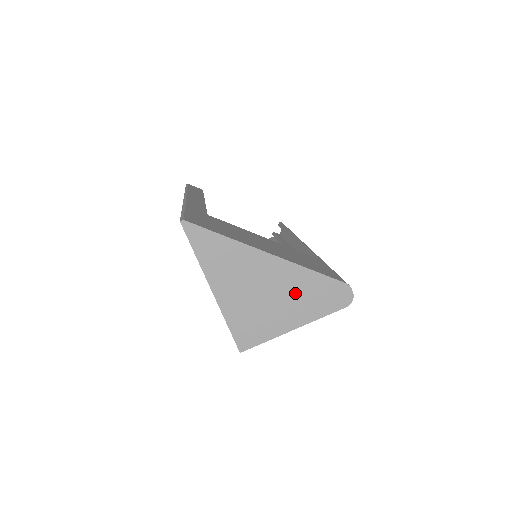
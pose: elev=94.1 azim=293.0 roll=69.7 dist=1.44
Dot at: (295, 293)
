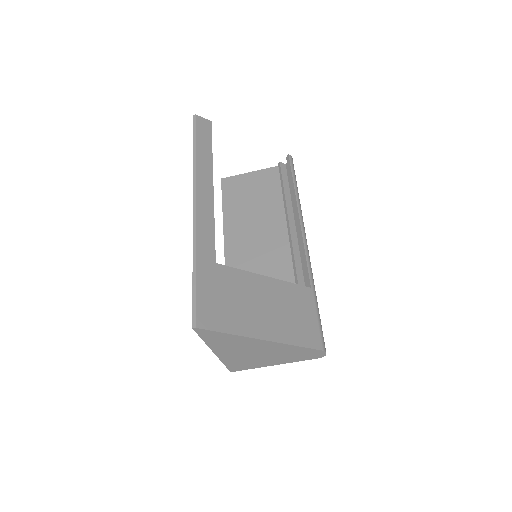
Dot at: (280, 354)
